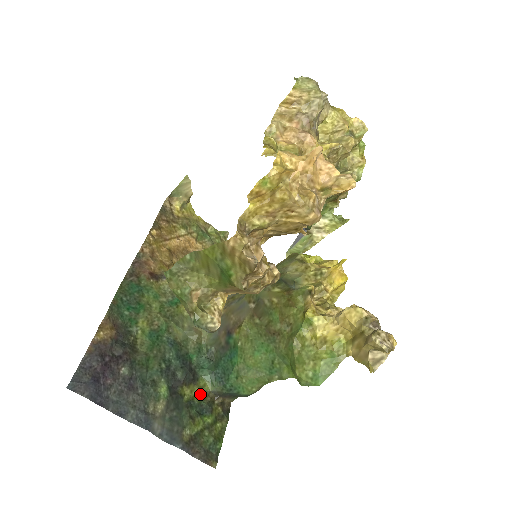
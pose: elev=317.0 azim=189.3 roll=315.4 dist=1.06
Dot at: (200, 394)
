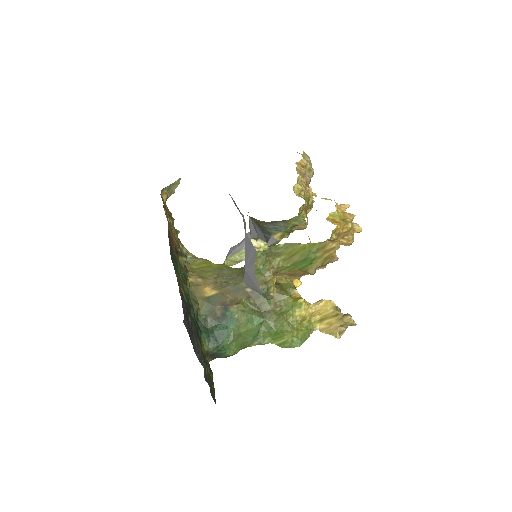
Dot at: (203, 351)
